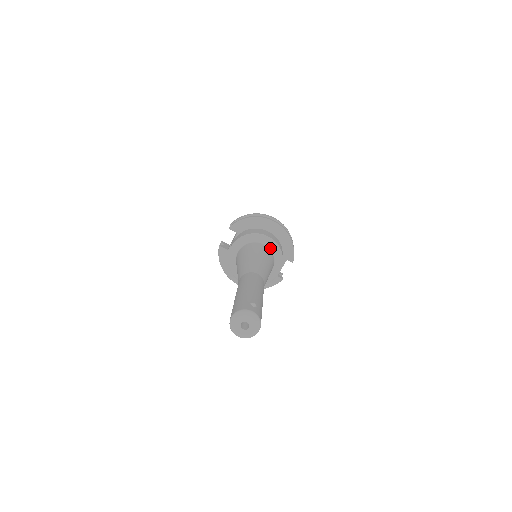
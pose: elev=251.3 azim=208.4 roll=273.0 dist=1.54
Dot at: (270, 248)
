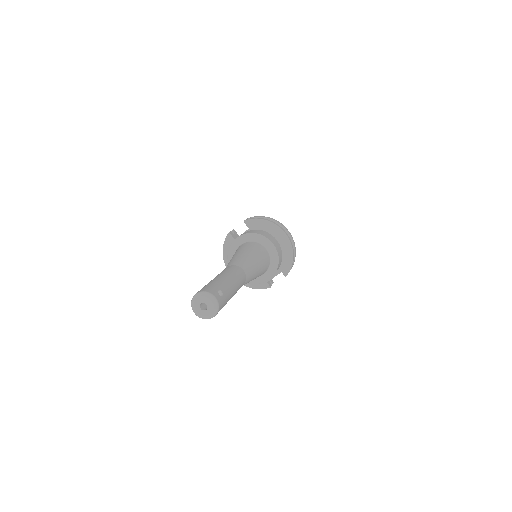
Dot at: (270, 254)
